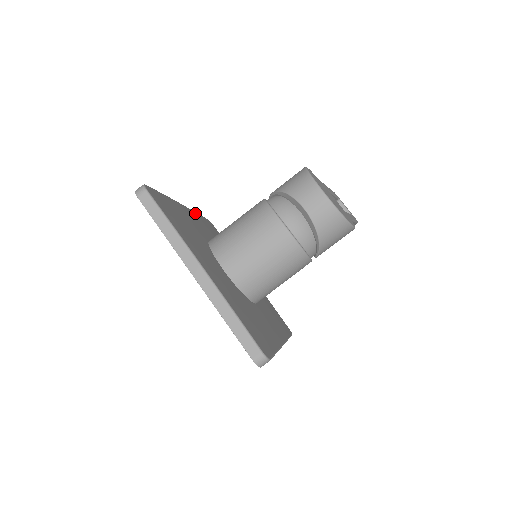
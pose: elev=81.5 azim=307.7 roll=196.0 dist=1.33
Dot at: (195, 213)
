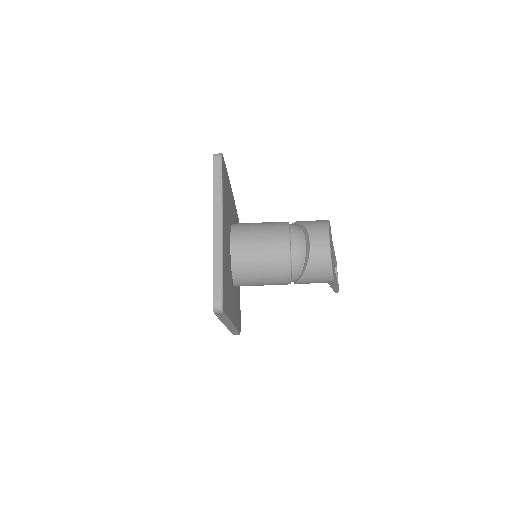
Dot at: occluded
